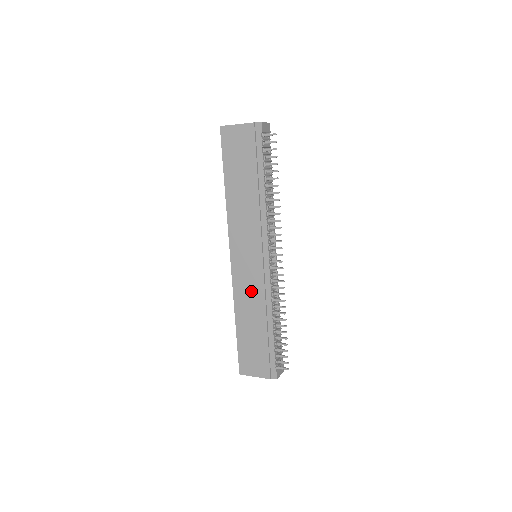
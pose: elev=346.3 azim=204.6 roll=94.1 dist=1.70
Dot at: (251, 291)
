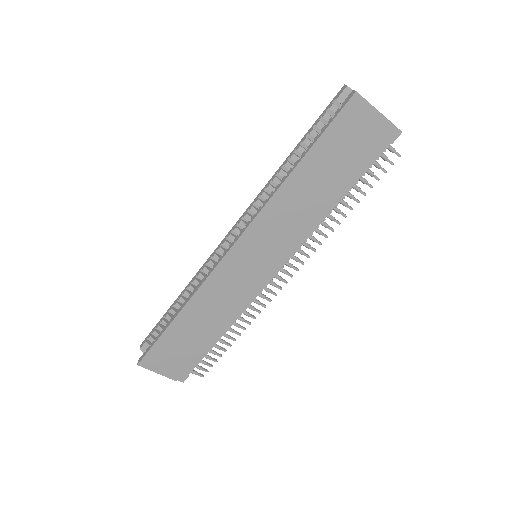
Dot at: (227, 295)
